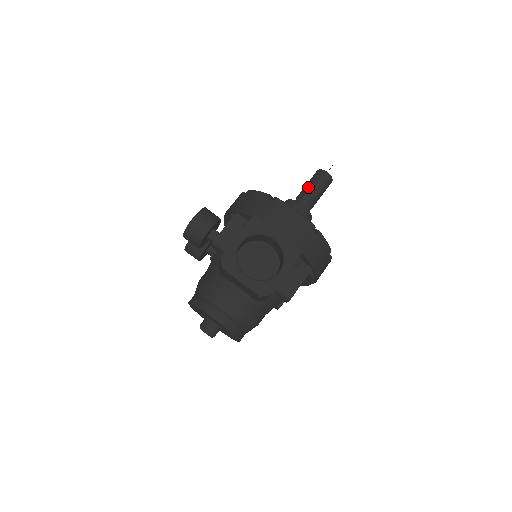
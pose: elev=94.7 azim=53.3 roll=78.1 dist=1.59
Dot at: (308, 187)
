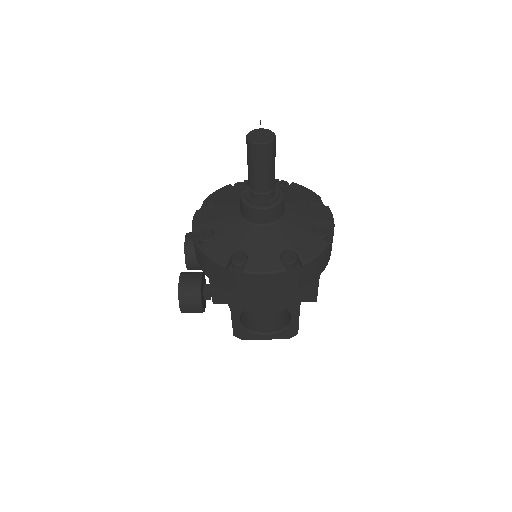
Dot at: (252, 175)
